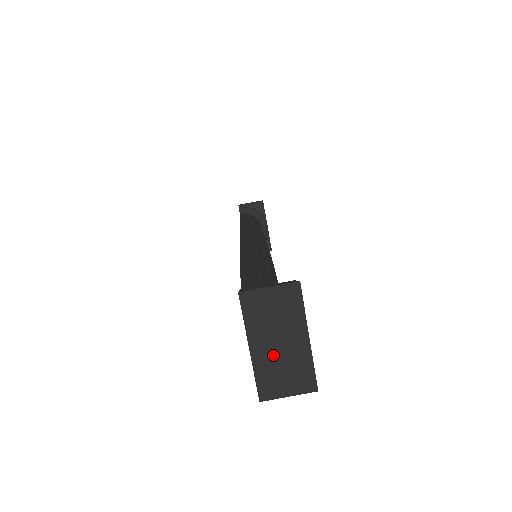
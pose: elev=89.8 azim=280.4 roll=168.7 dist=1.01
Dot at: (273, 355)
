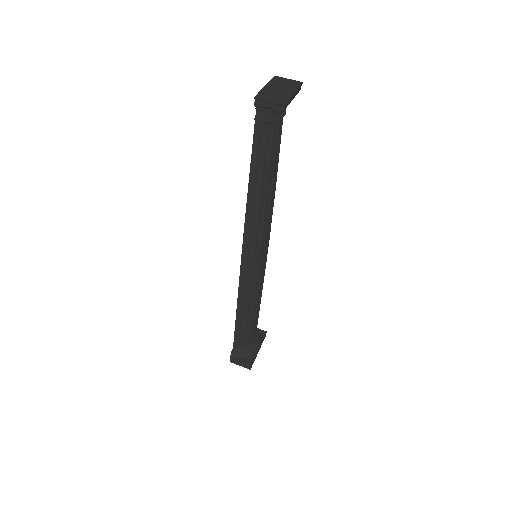
Dot at: (274, 90)
